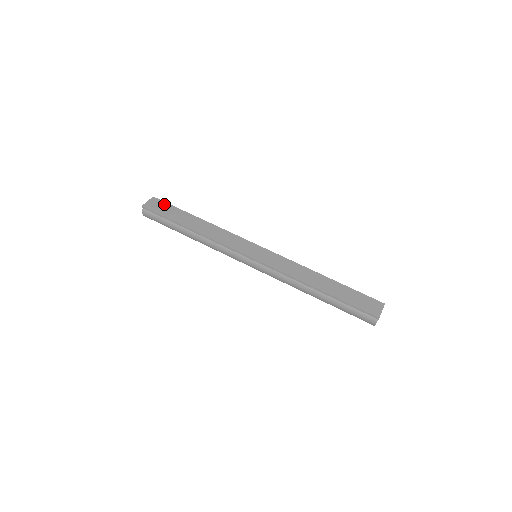
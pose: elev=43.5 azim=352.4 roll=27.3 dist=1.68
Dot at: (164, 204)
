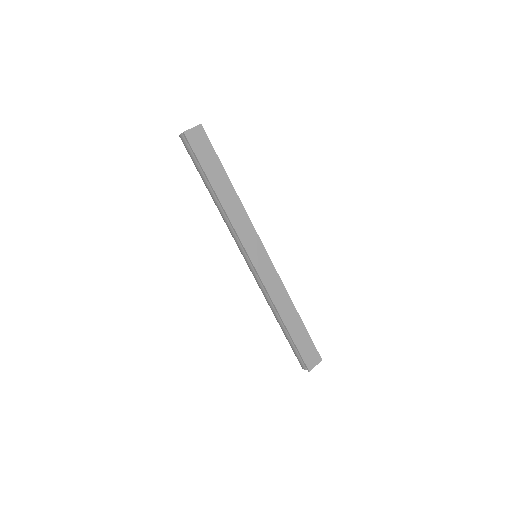
Dot at: (207, 142)
